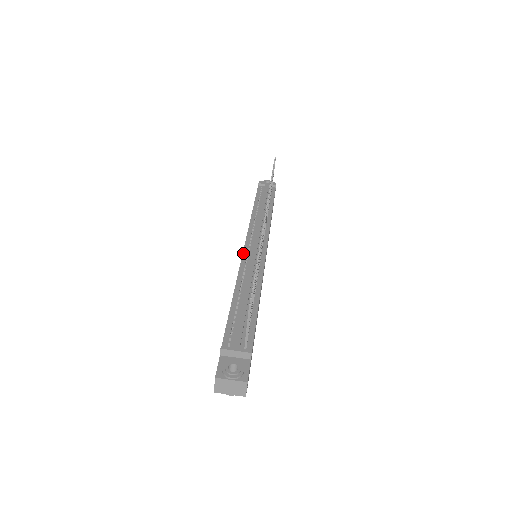
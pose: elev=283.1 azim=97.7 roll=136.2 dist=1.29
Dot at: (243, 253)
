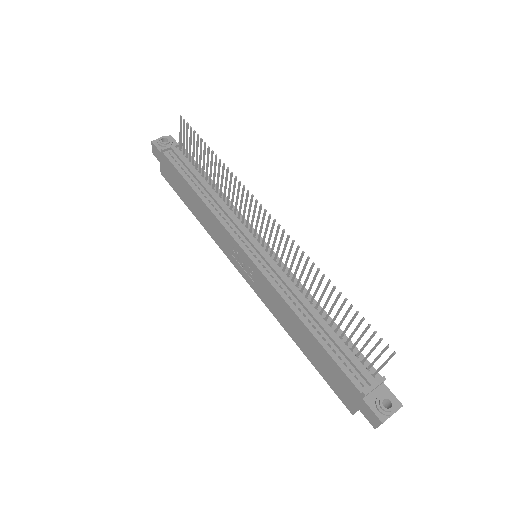
Dot at: (258, 267)
